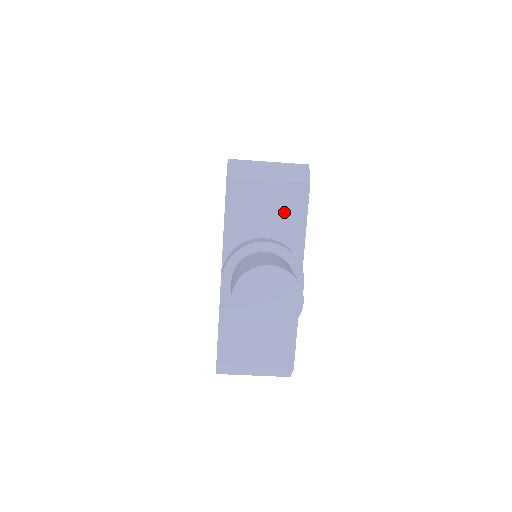
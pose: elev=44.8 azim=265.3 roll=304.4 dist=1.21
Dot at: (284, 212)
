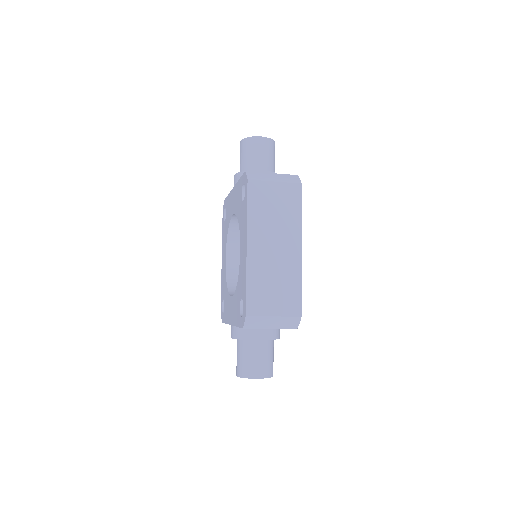
Dot at: occluded
